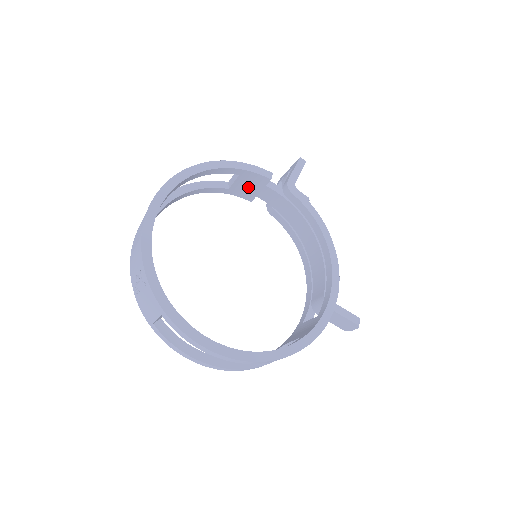
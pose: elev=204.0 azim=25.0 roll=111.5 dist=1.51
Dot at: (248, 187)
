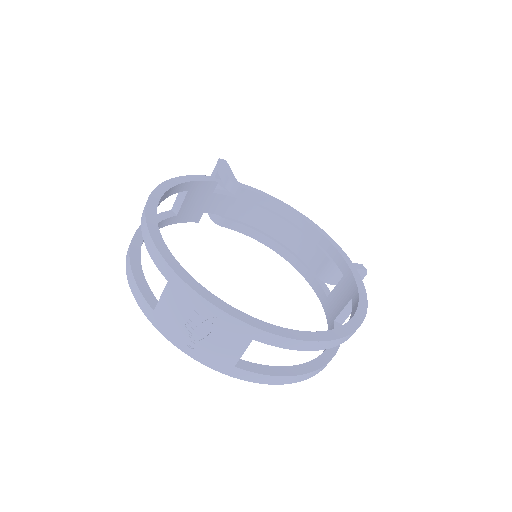
Dot at: (195, 204)
